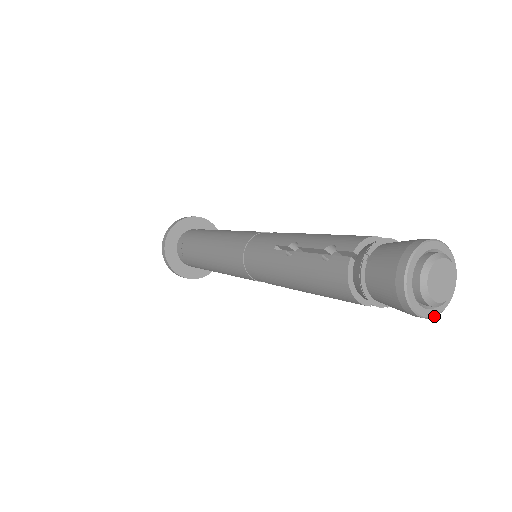
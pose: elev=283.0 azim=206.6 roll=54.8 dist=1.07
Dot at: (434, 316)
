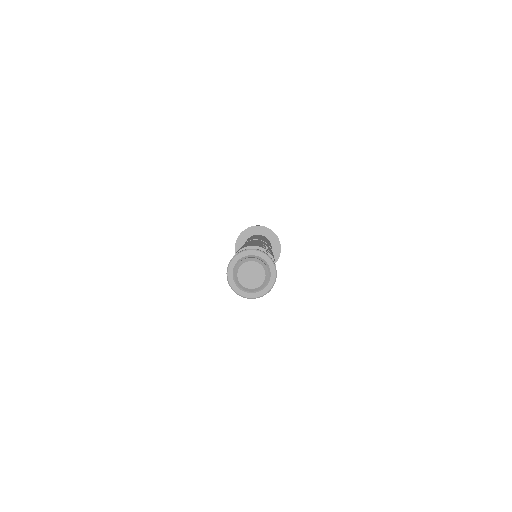
Dot at: occluded
